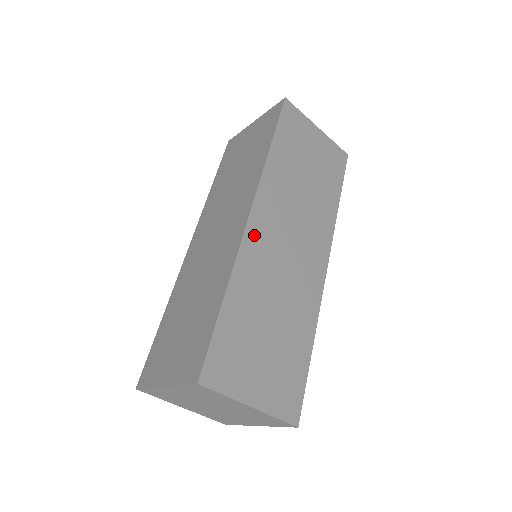
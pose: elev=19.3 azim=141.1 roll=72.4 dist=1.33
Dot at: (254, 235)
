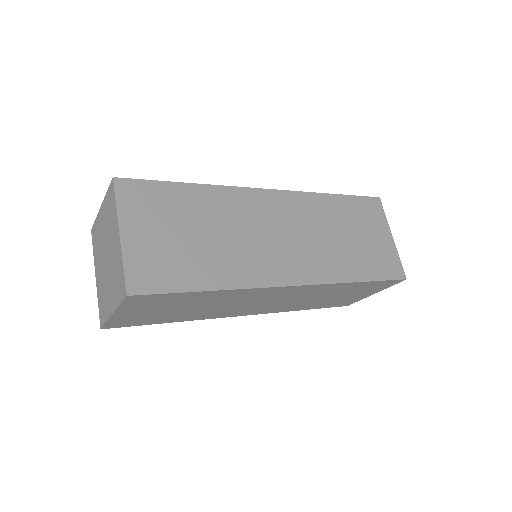
Dot at: (257, 197)
